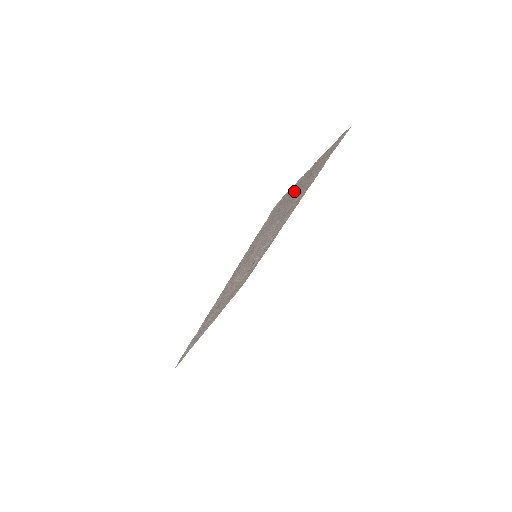
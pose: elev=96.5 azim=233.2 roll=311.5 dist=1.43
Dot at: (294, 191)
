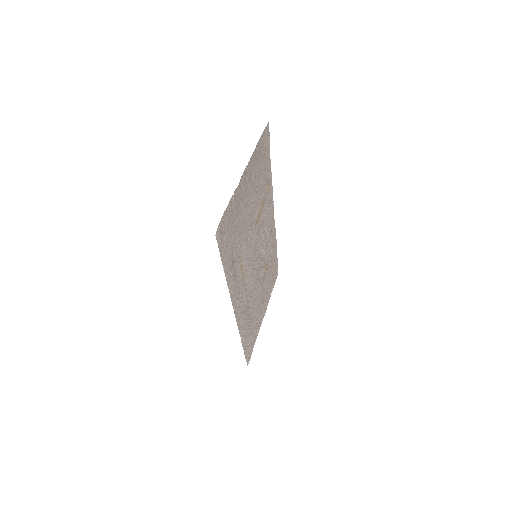
Dot at: (239, 205)
